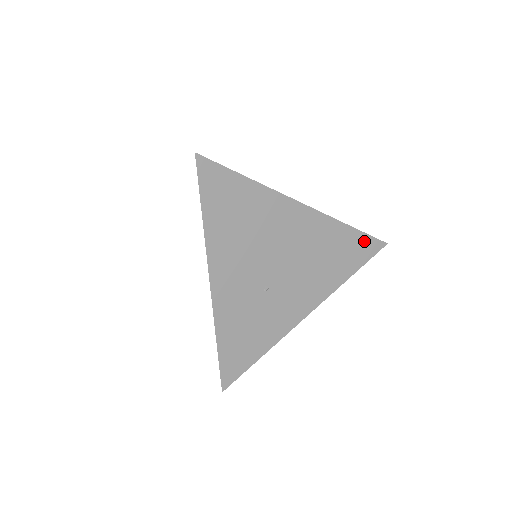
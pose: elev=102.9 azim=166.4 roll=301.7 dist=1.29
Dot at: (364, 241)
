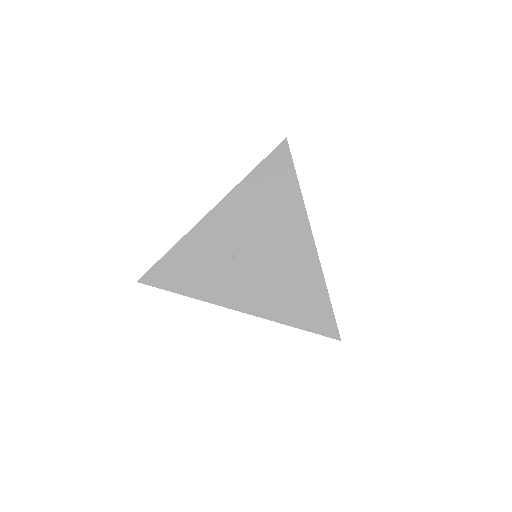
Dot at: (326, 315)
